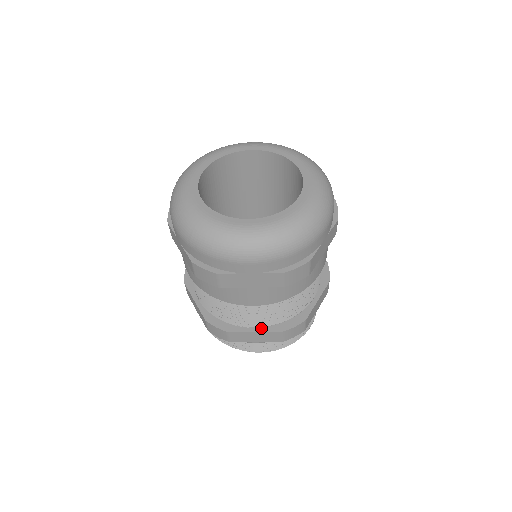
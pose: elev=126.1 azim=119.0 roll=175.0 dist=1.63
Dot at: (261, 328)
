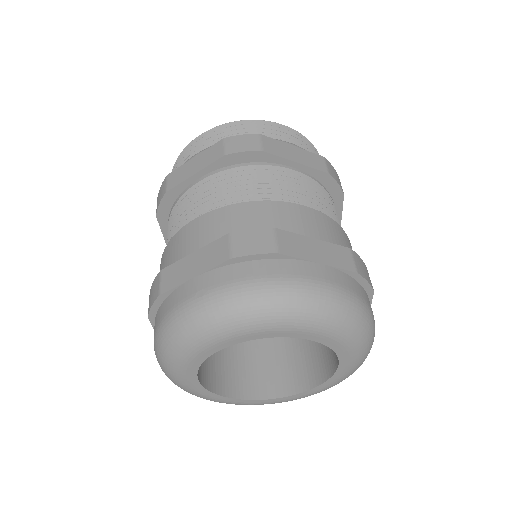
Dot at: occluded
